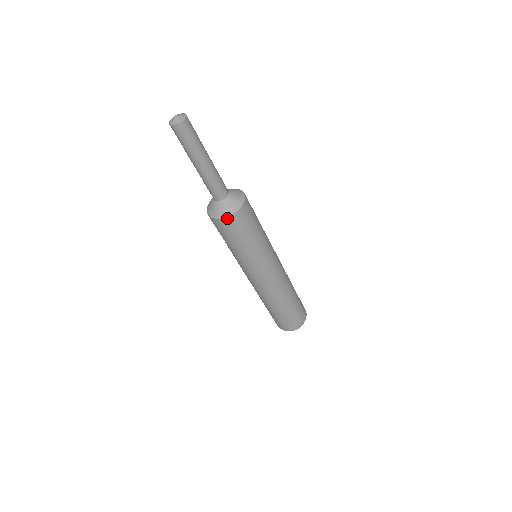
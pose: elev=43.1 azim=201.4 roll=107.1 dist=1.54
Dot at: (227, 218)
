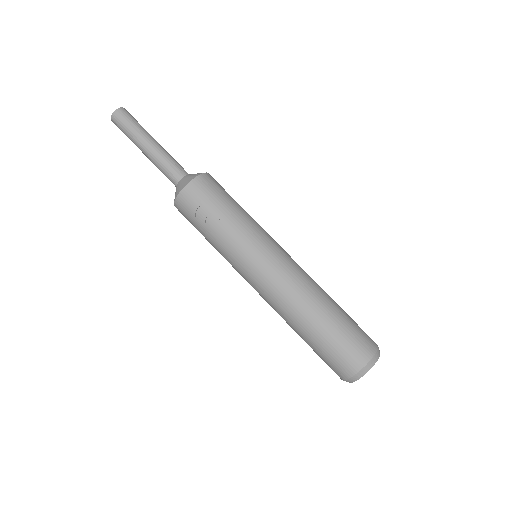
Dot at: (205, 174)
